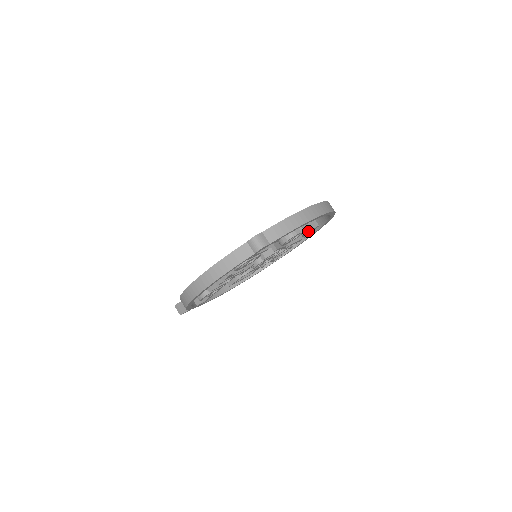
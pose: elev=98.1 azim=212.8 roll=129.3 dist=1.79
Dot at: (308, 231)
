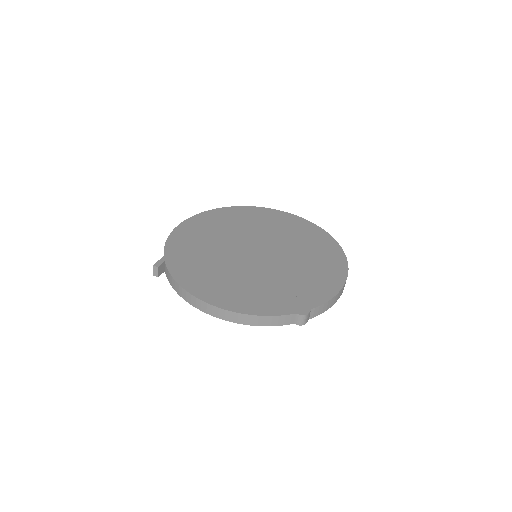
Dot at: occluded
